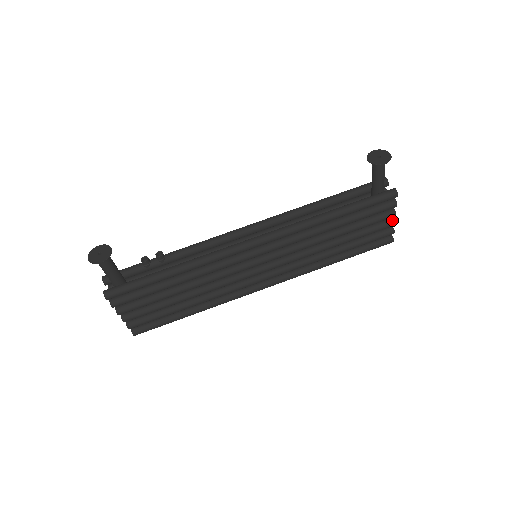
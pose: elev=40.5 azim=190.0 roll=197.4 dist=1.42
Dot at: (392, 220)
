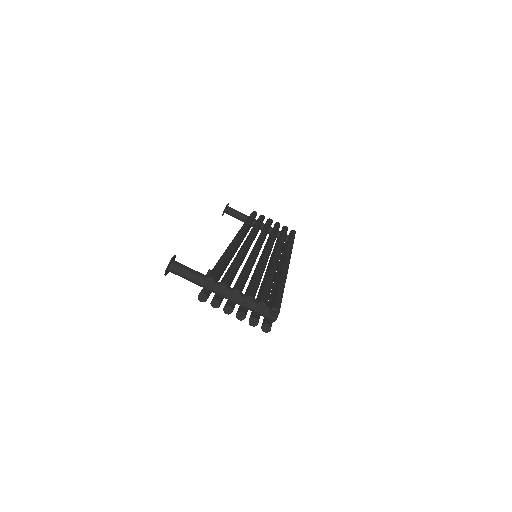
Dot at: (275, 223)
